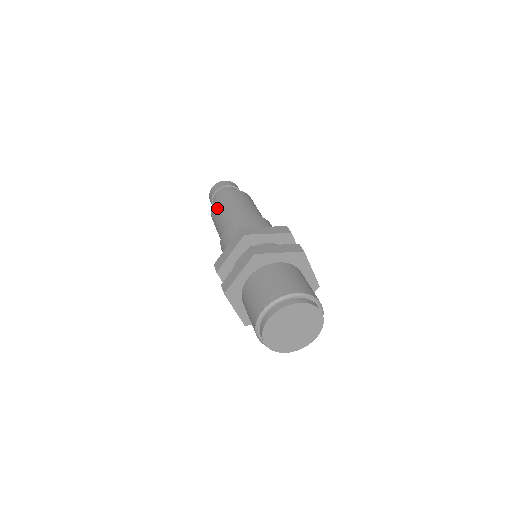
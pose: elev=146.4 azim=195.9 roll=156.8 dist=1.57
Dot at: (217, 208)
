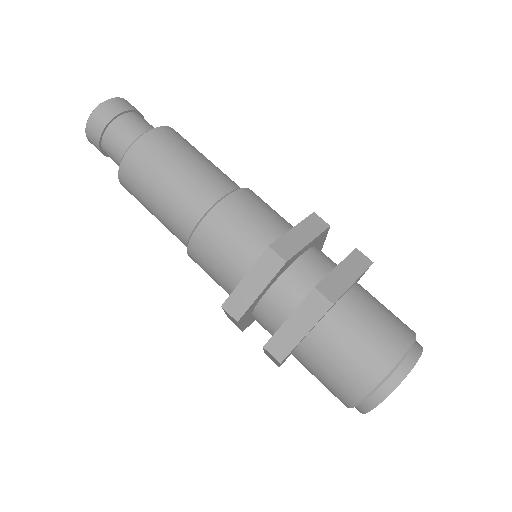
Dot at: occluded
